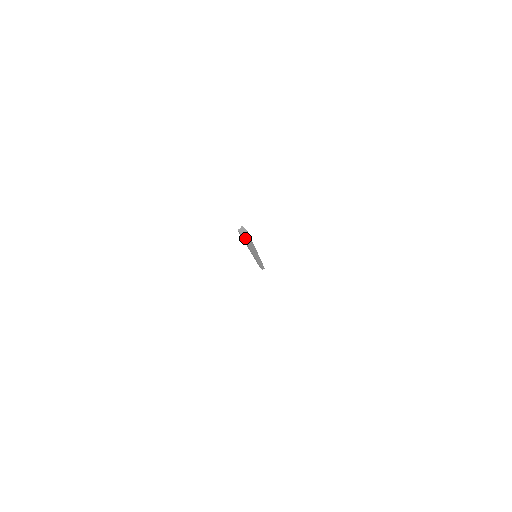
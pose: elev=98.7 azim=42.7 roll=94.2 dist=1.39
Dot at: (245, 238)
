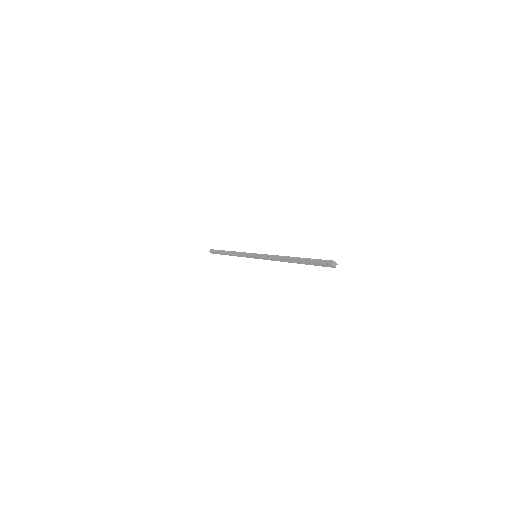
Dot at: (326, 266)
